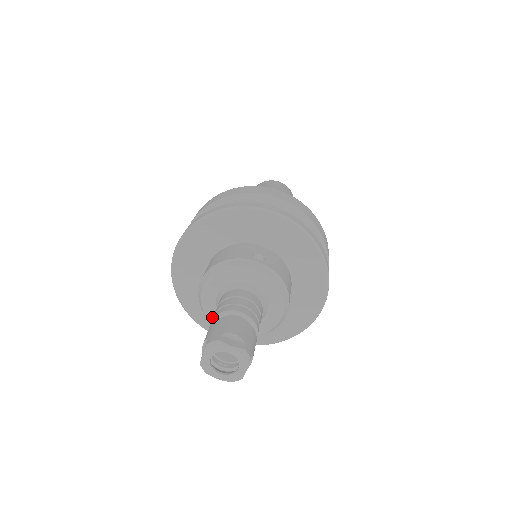
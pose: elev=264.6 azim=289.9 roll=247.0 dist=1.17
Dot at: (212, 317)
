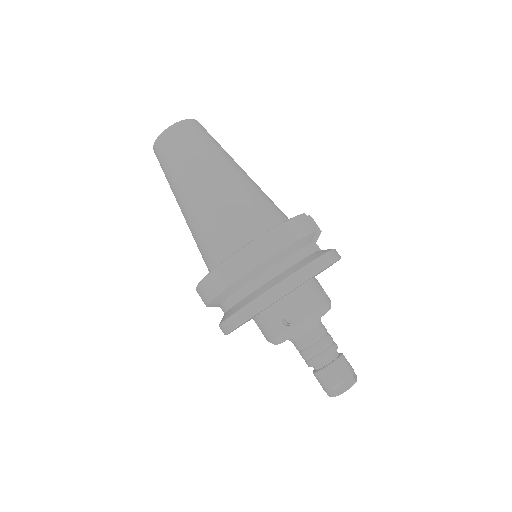
Dot at: occluded
